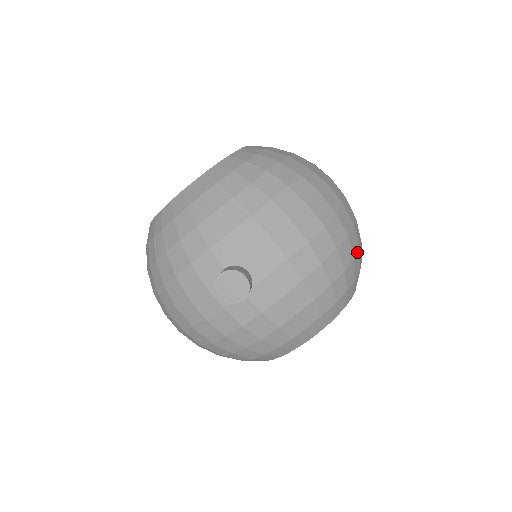
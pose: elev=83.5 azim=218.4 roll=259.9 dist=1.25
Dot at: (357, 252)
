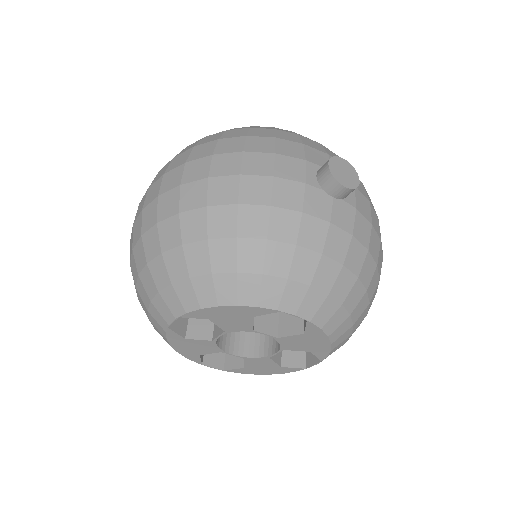
Dot at: occluded
